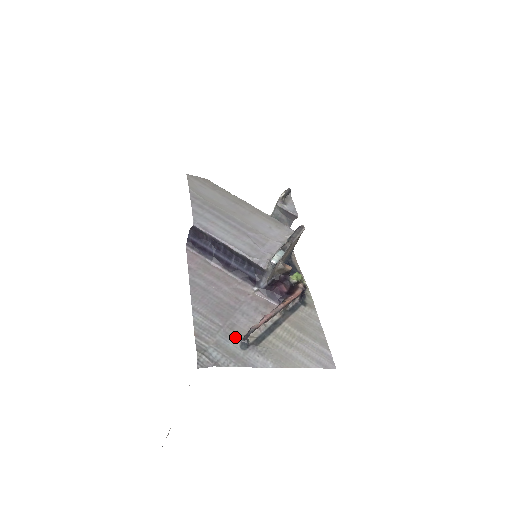
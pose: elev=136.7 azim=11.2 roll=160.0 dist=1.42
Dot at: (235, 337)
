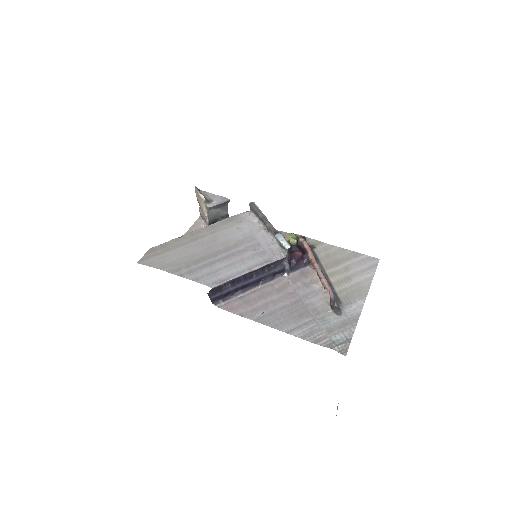
Dot at: (328, 314)
